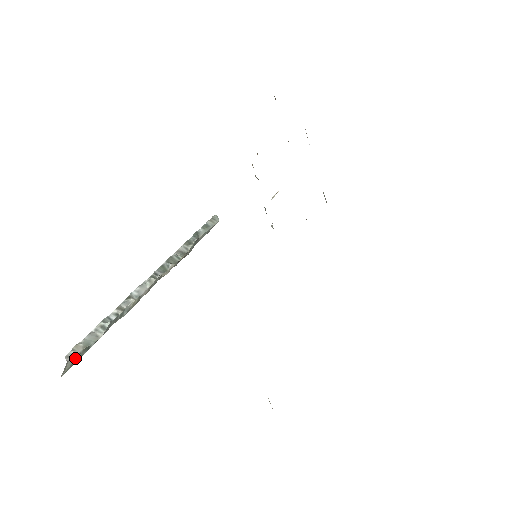
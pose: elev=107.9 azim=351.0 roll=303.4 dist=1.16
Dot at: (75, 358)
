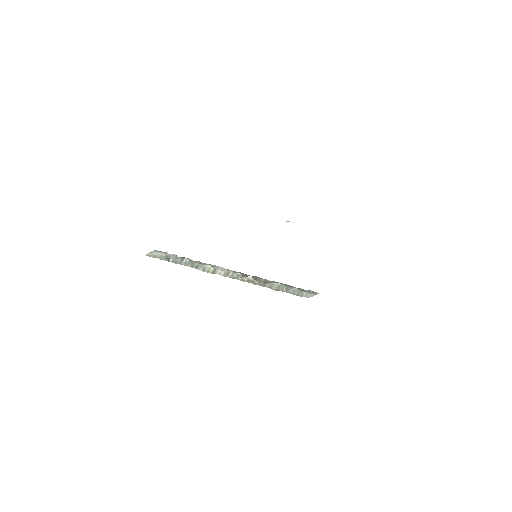
Dot at: (159, 255)
